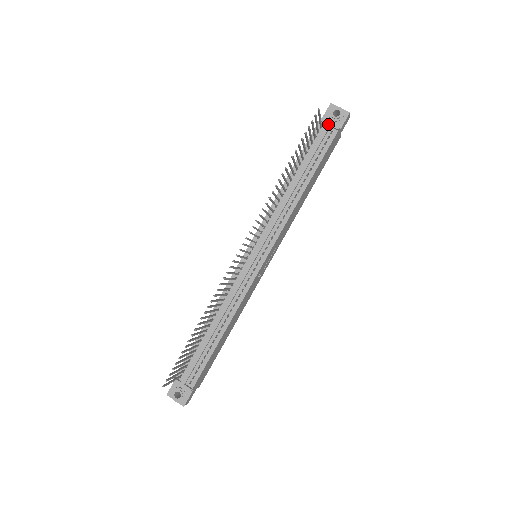
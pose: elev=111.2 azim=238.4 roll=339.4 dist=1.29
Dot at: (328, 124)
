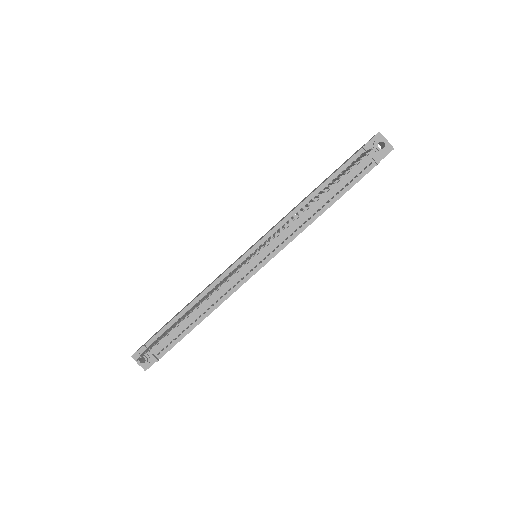
Dot at: (370, 155)
